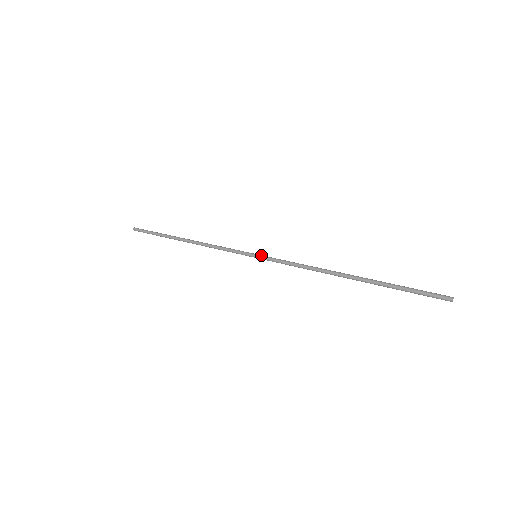
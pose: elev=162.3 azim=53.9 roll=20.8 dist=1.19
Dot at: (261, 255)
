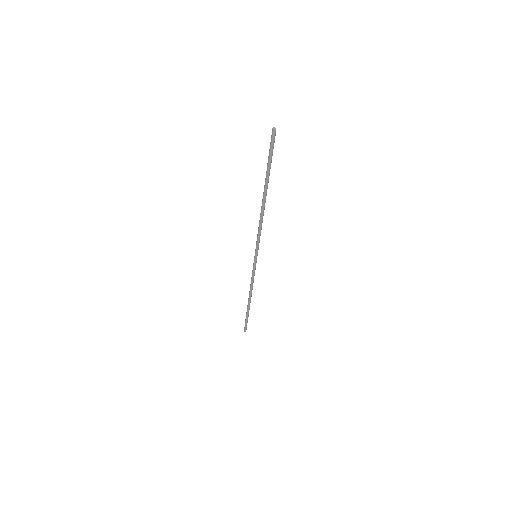
Dot at: (255, 252)
